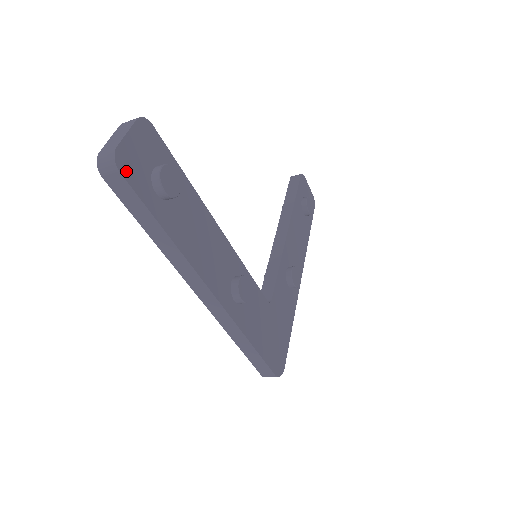
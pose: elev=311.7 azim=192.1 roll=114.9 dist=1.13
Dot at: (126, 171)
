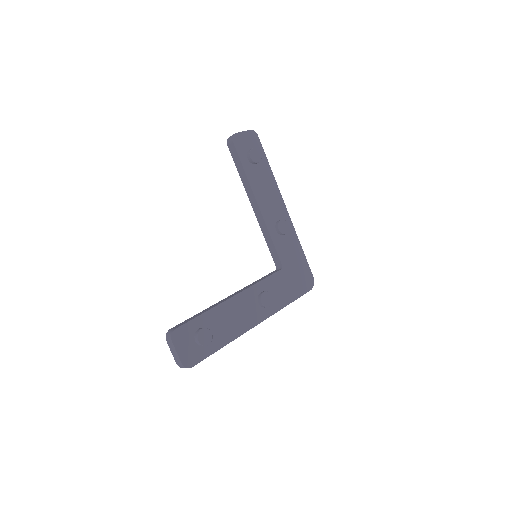
Dot at: (192, 363)
